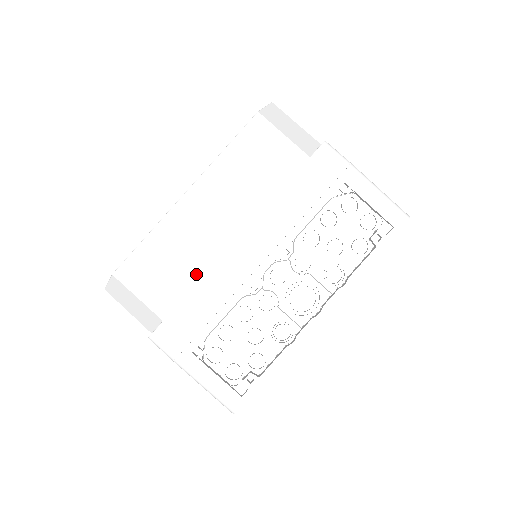
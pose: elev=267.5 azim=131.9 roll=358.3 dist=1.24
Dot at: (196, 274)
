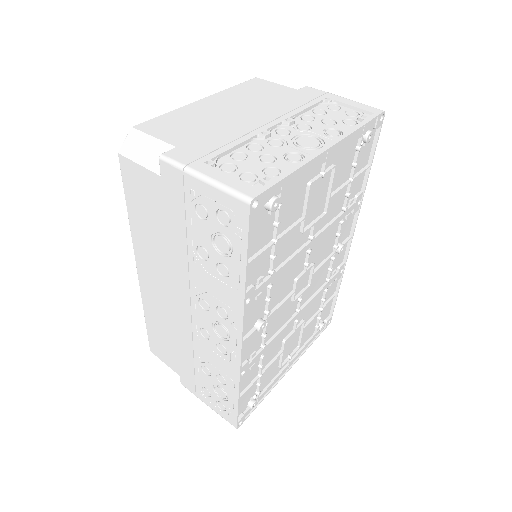
Dot at: (209, 127)
